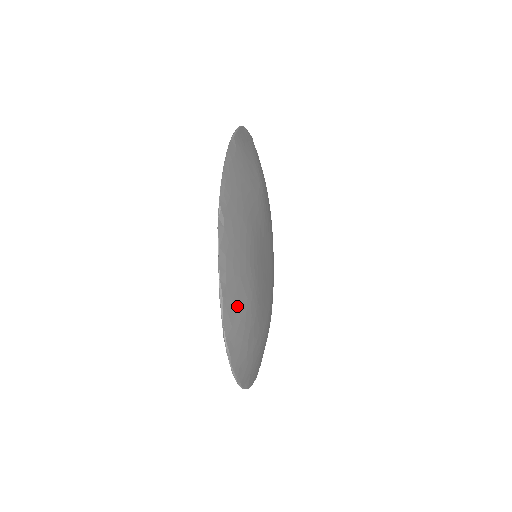
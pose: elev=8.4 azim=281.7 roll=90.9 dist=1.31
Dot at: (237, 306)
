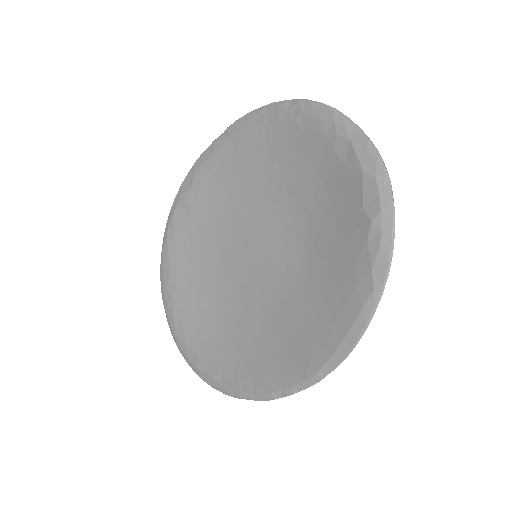
Dot at: occluded
